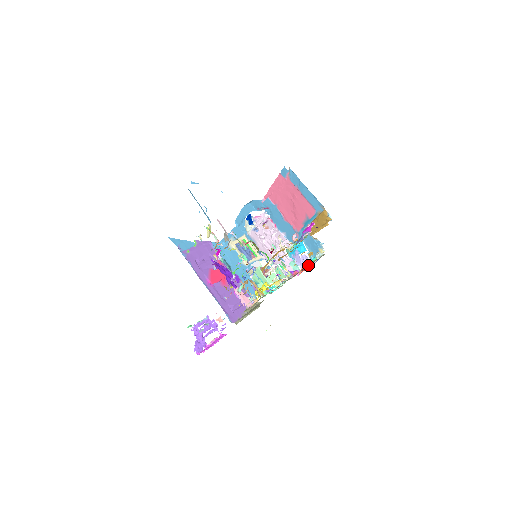
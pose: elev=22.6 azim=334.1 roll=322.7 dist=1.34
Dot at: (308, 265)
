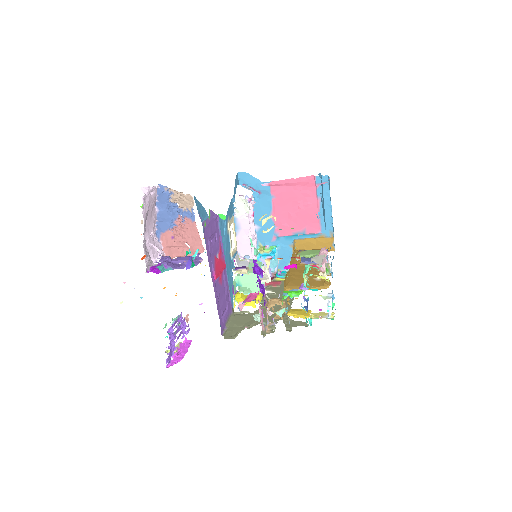
Dot at: (279, 278)
